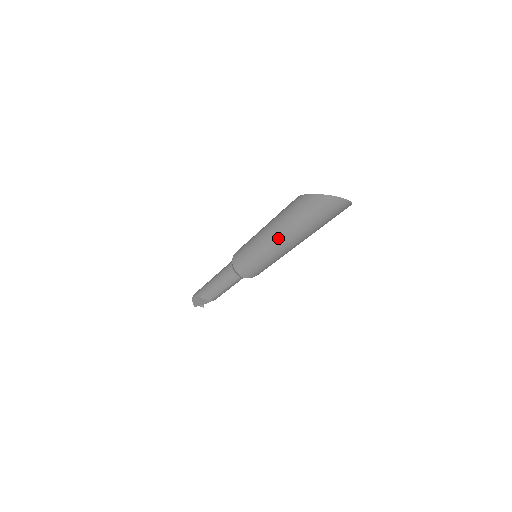
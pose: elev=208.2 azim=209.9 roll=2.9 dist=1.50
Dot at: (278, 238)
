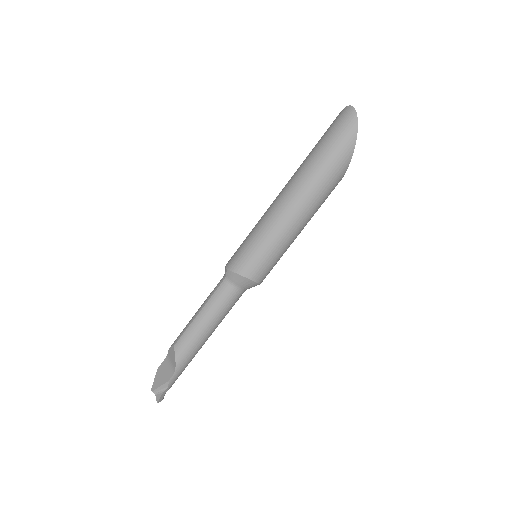
Dot at: (283, 189)
